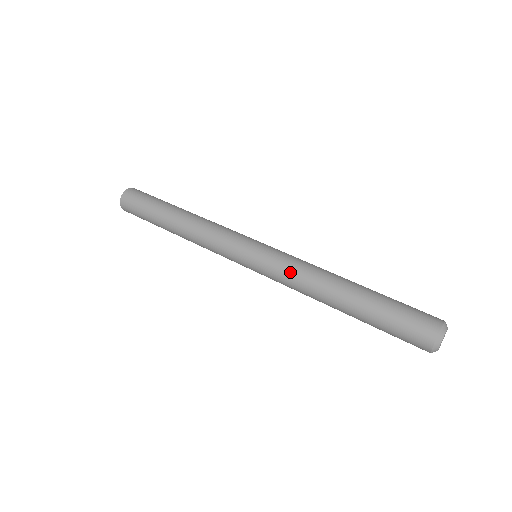
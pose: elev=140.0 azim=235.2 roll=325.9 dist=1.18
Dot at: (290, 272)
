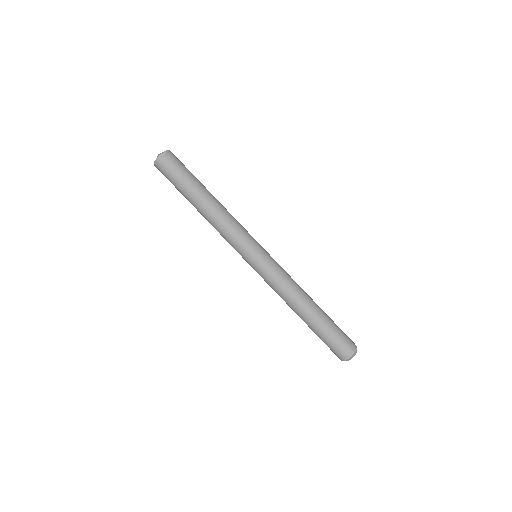
Dot at: (272, 288)
